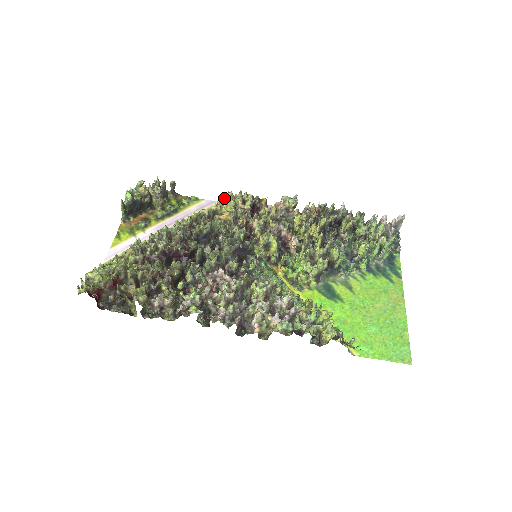
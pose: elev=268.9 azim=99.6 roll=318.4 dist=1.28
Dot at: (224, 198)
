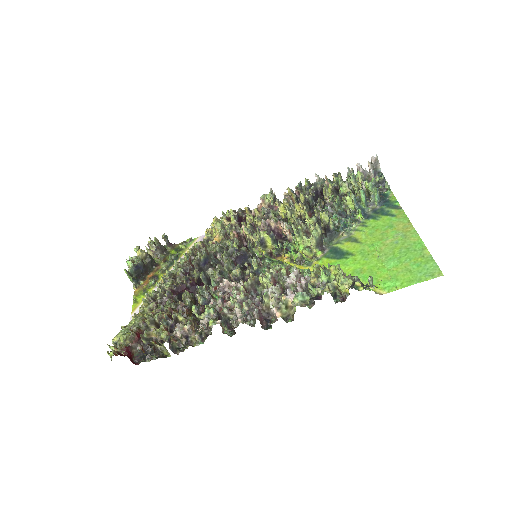
Dot at: (211, 225)
